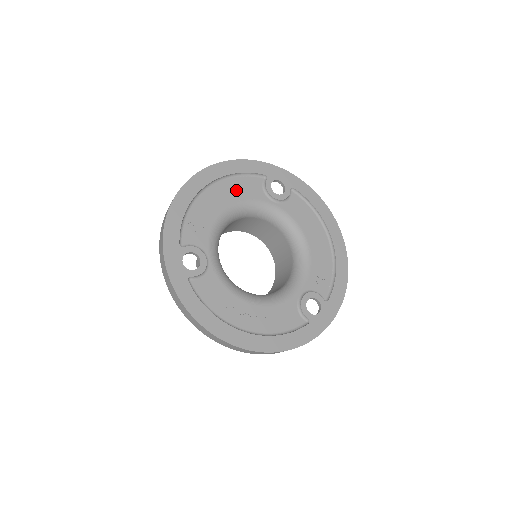
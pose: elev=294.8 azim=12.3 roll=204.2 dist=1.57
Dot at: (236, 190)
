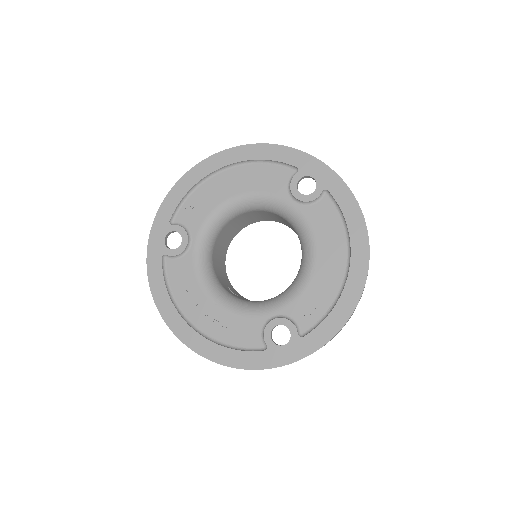
Dot at: (255, 178)
